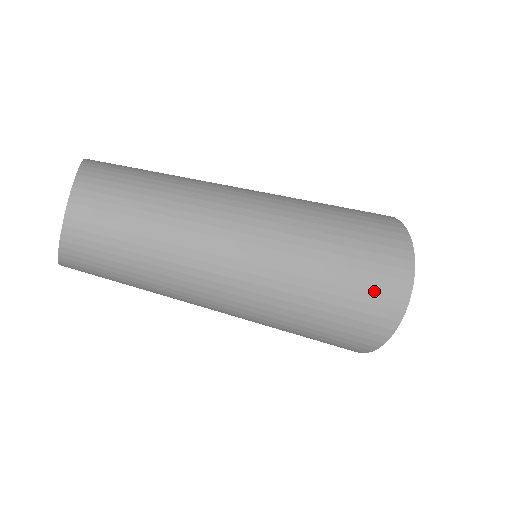
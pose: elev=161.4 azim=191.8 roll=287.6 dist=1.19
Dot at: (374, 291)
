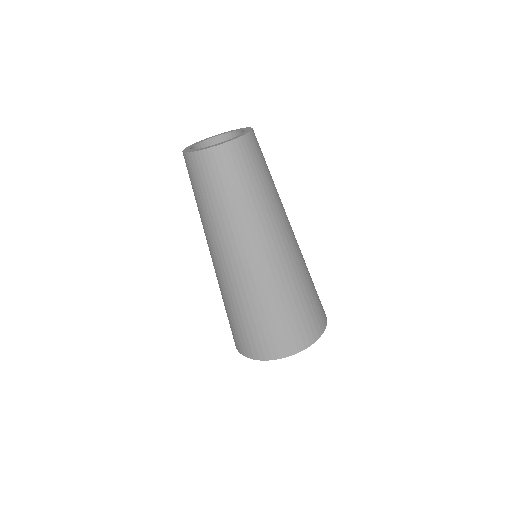
Dot at: (250, 338)
